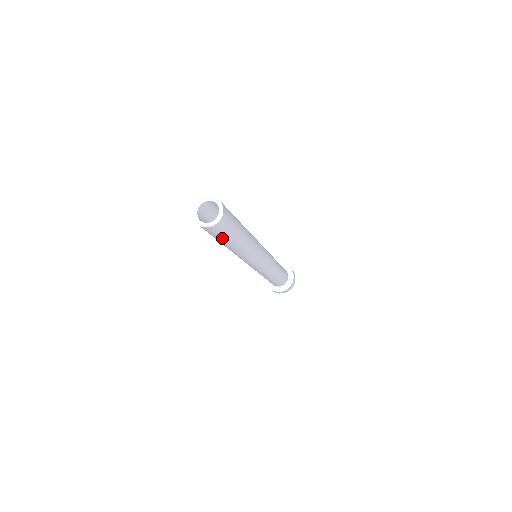
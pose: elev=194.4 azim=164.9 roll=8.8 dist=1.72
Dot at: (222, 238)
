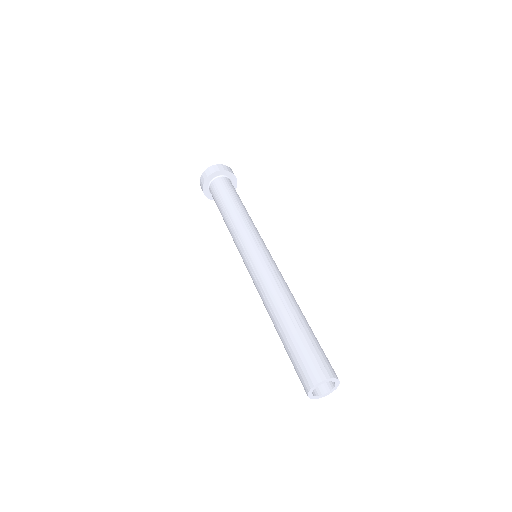
Dot at: occluded
